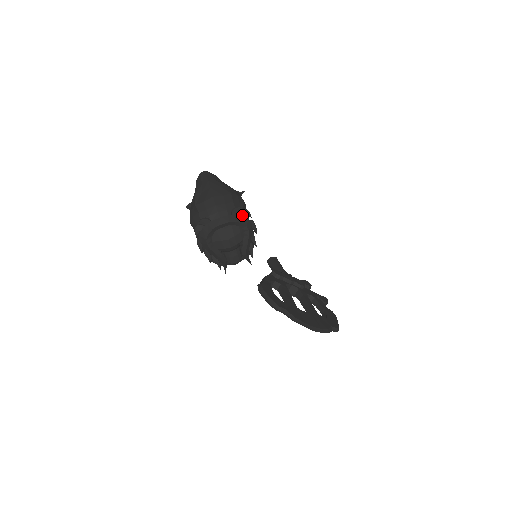
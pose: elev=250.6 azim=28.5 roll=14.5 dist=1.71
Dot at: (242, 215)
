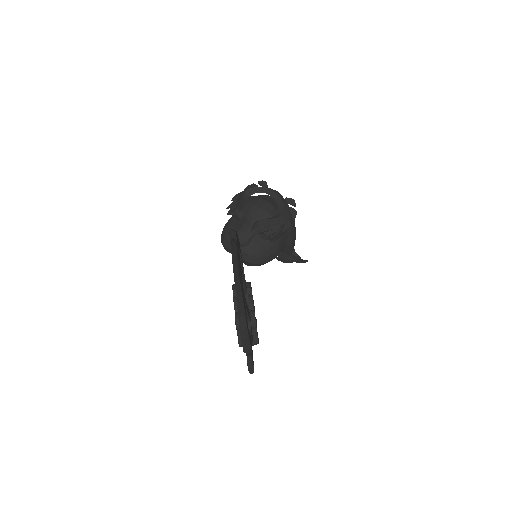
Dot at: (290, 209)
